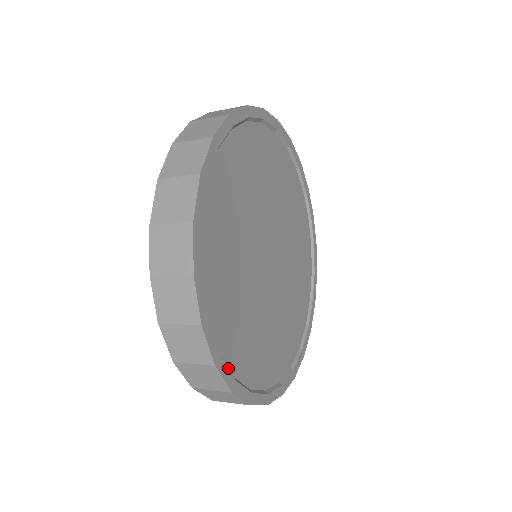
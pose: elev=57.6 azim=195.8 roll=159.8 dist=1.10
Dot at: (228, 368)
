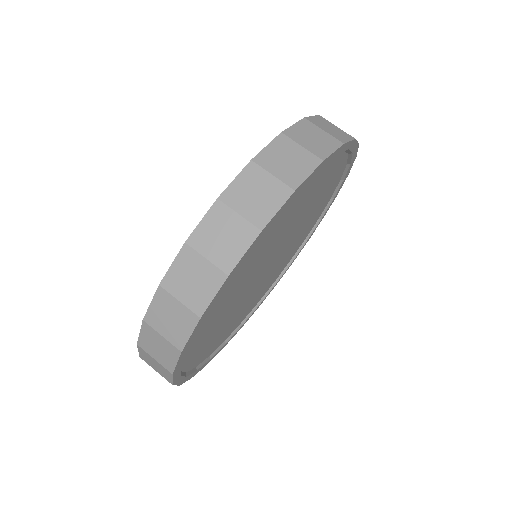
Dot at: (191, 374)
